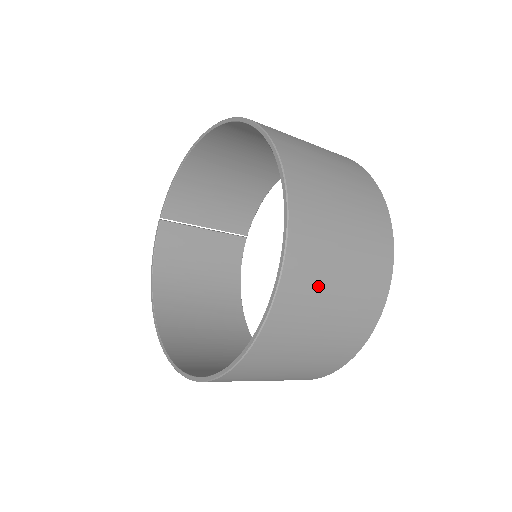
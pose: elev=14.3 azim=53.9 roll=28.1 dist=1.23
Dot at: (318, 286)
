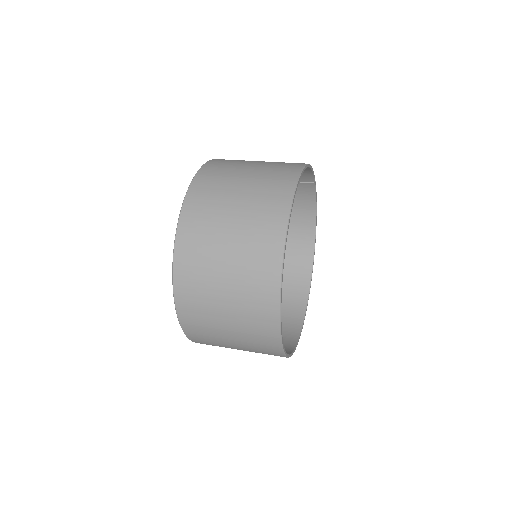
Dot at: (217, 343)
